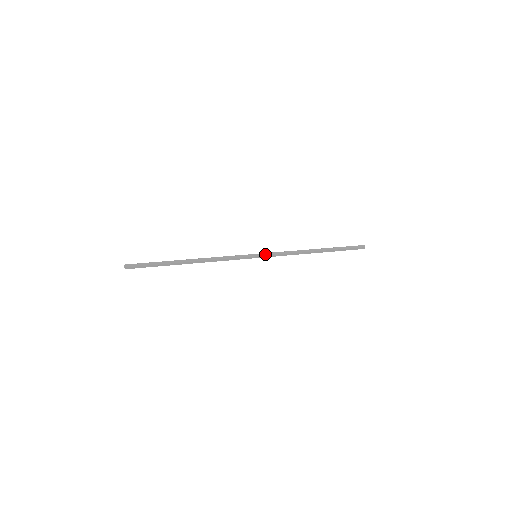
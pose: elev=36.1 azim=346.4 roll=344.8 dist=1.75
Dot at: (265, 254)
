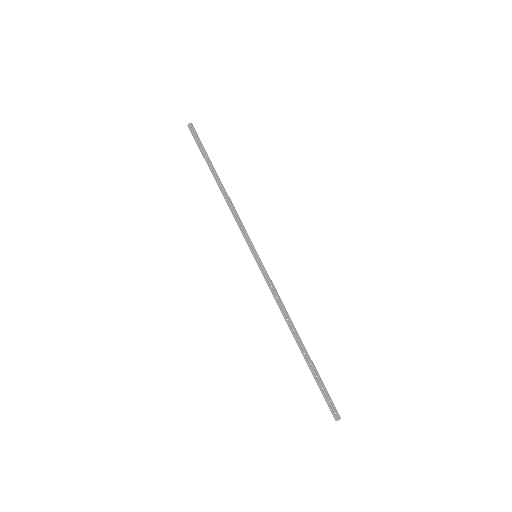
Dot at: (263, 266)
